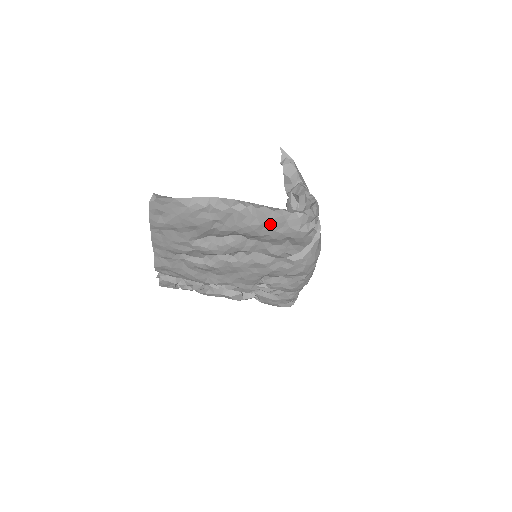
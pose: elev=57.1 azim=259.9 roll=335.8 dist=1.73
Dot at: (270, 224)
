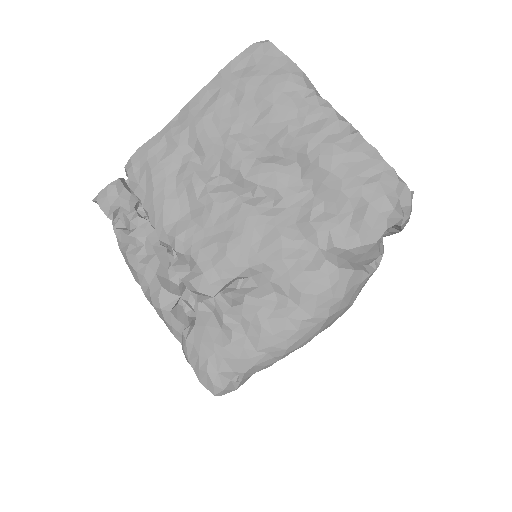
Dot at: (358, 162)
